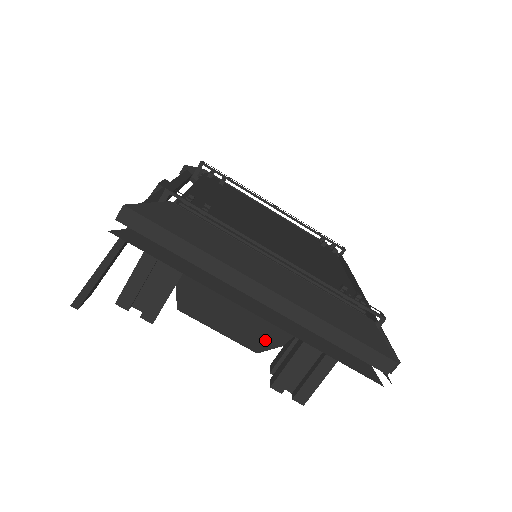
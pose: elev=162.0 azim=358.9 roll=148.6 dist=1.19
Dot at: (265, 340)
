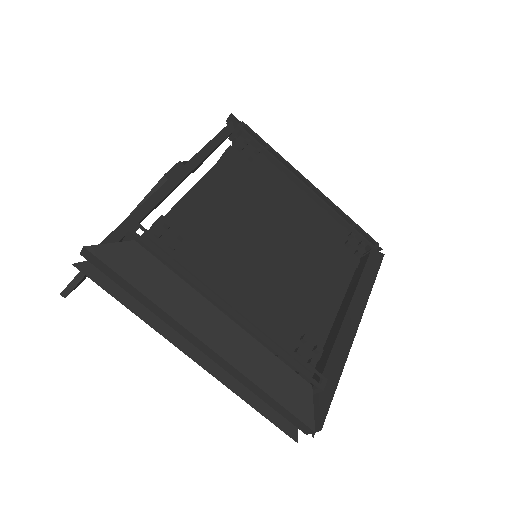
Dot at: occluded
